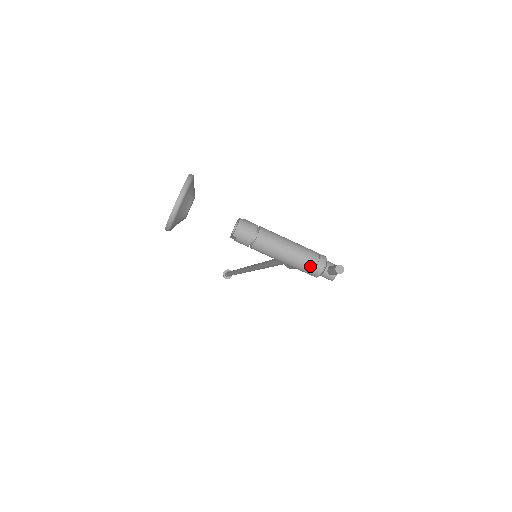
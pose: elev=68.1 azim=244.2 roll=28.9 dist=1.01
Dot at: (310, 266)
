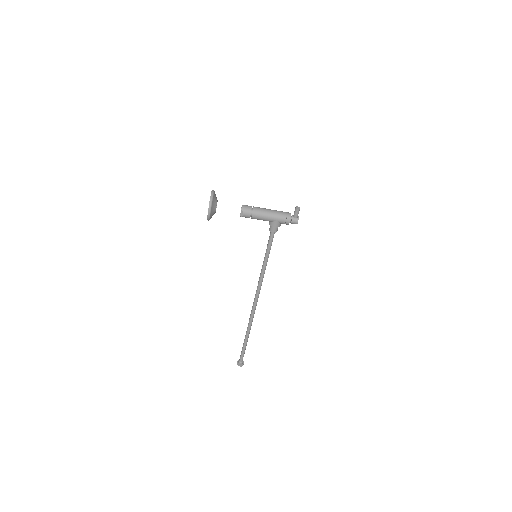
Dot at: (284, 215)
